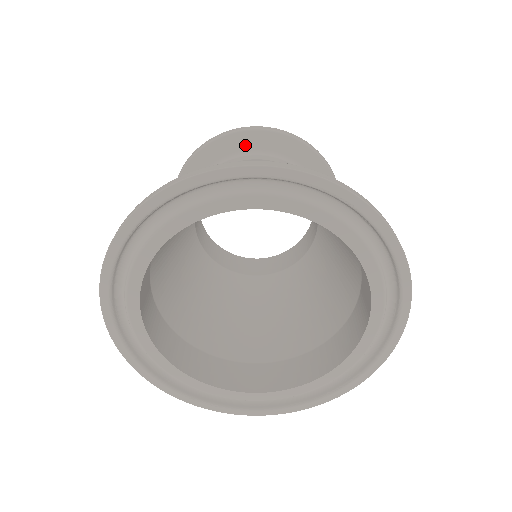
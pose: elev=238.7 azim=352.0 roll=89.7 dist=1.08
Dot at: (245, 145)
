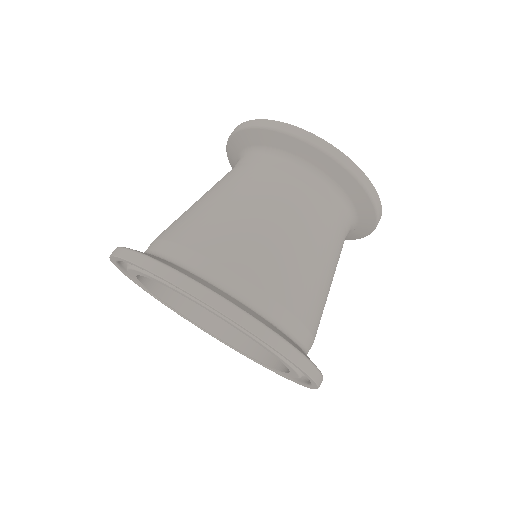
Dot at: (328, 170)
